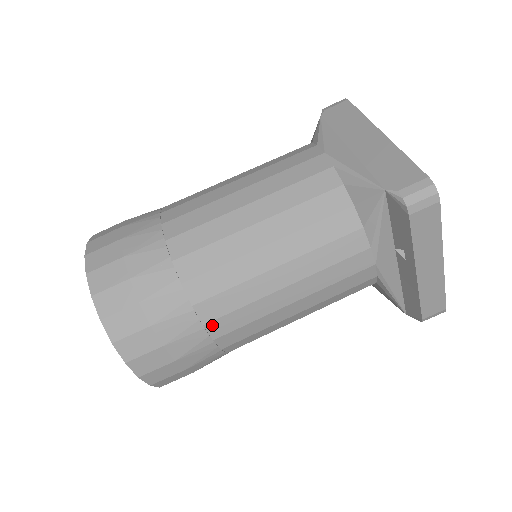
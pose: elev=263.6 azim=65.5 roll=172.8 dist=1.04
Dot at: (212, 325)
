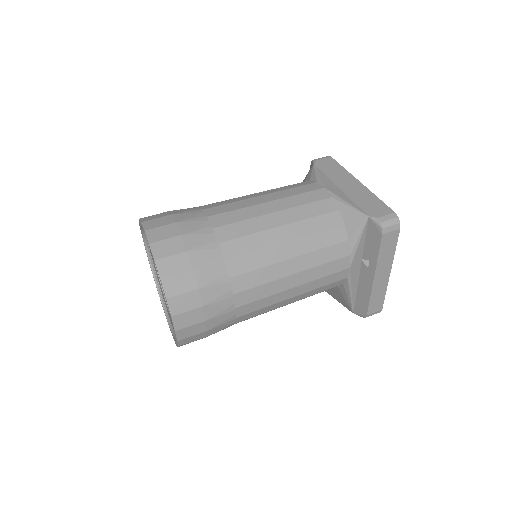
Dot at: (239, 295)
